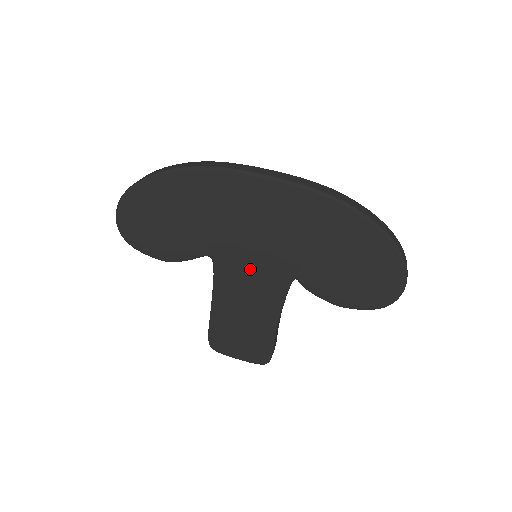
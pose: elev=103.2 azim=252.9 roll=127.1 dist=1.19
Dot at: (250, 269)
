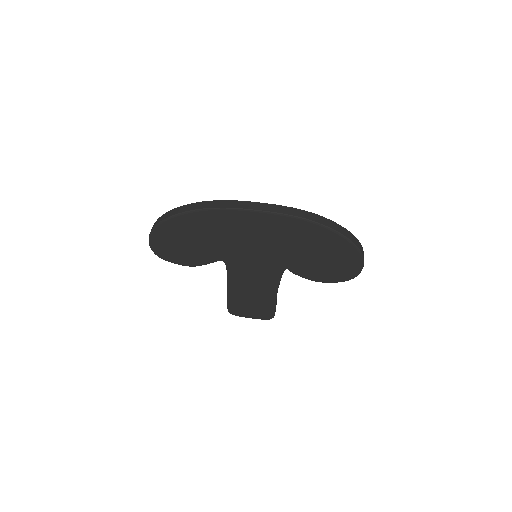
Dot at: (253, 266)
